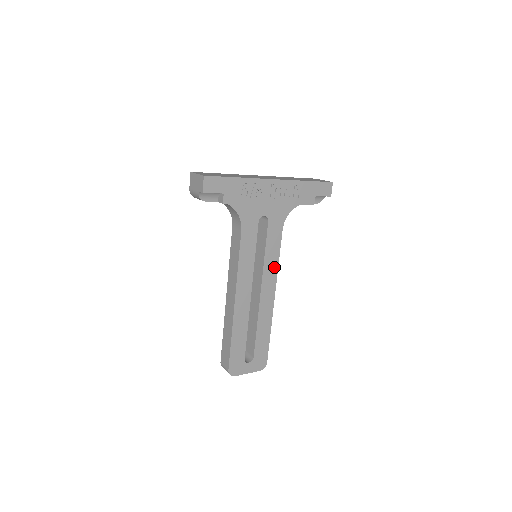
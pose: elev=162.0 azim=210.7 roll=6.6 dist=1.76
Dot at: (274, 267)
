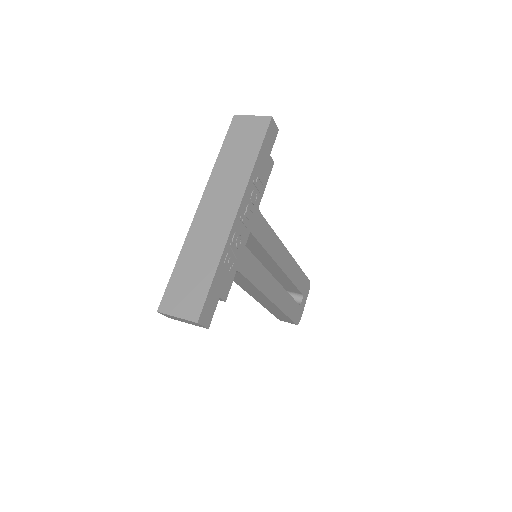
Dot at: (275, 241)
